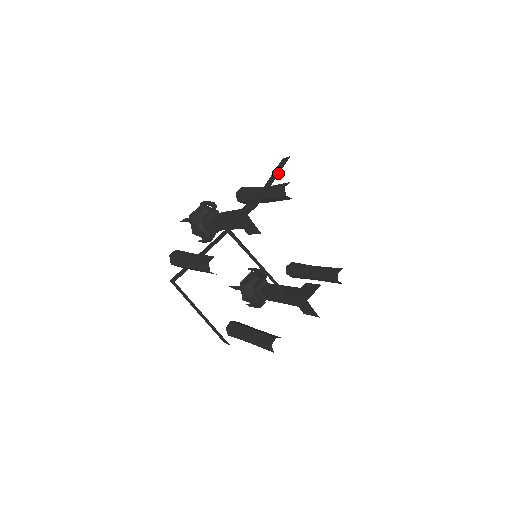
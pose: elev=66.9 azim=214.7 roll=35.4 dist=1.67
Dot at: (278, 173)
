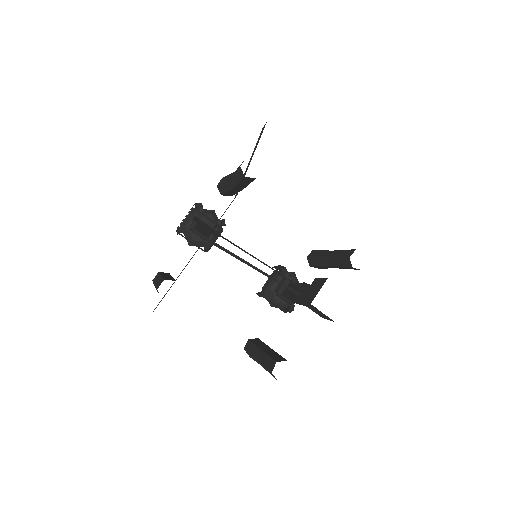
Dot at: occluded
